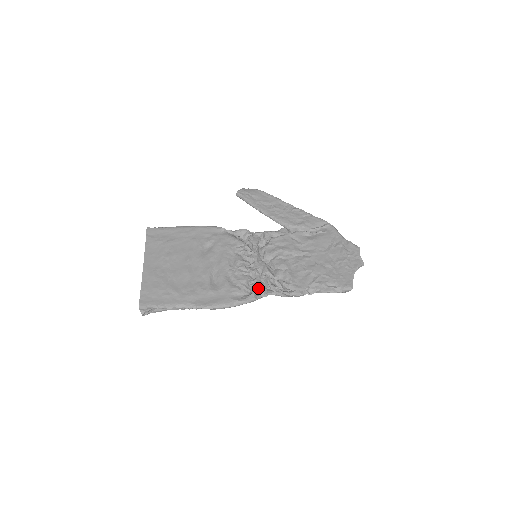
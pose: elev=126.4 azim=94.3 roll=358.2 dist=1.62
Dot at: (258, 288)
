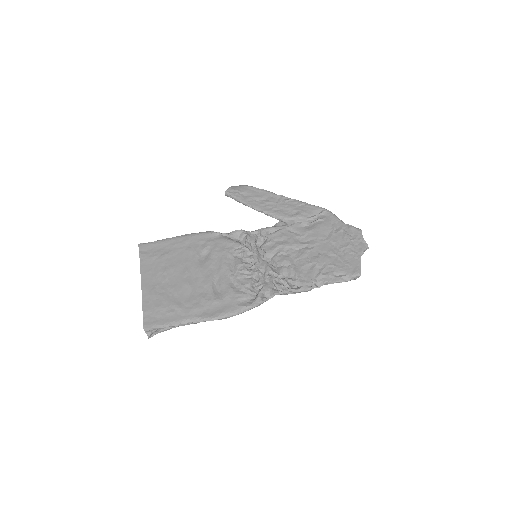
Dot at: (264, 290)
